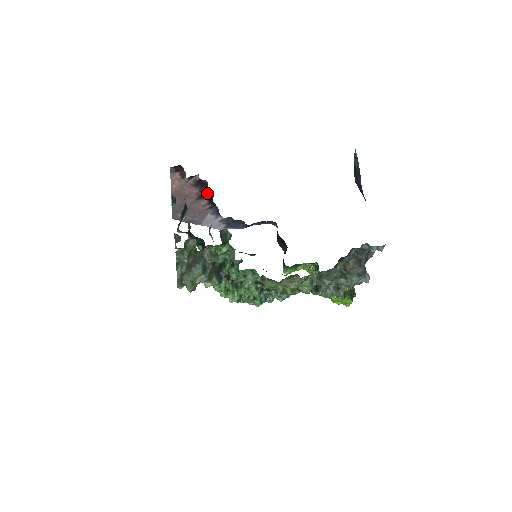
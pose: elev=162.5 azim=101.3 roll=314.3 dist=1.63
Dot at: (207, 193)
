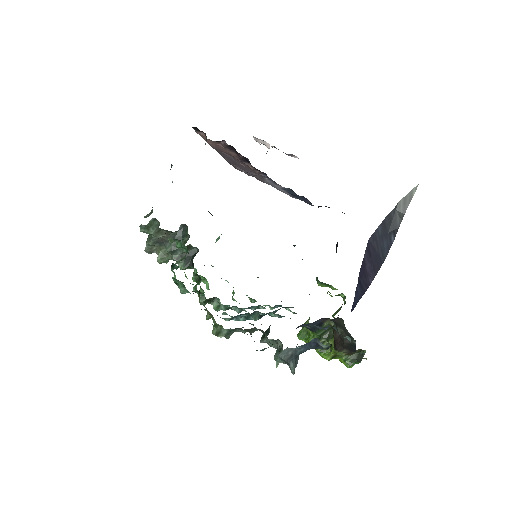
Dot at: (247, 160)
